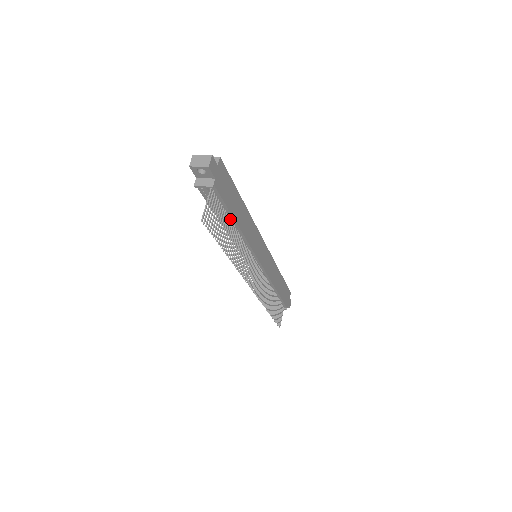
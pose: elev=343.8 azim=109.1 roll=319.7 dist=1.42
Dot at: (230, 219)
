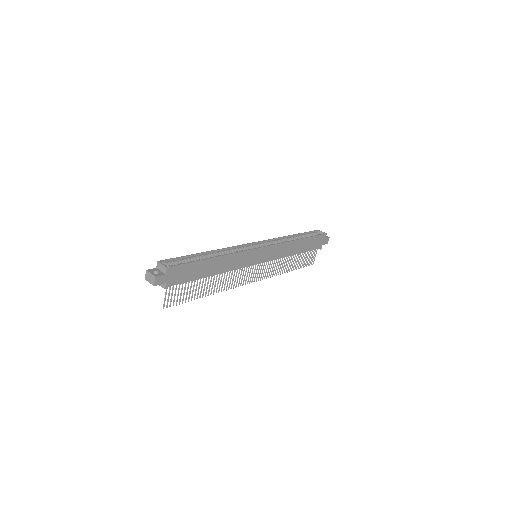
Dot at: (201, 277)
